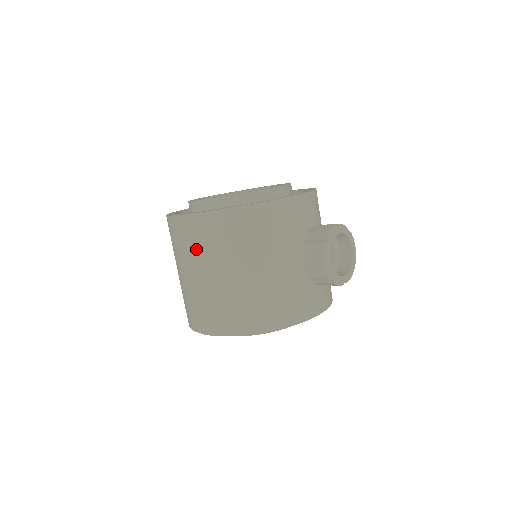
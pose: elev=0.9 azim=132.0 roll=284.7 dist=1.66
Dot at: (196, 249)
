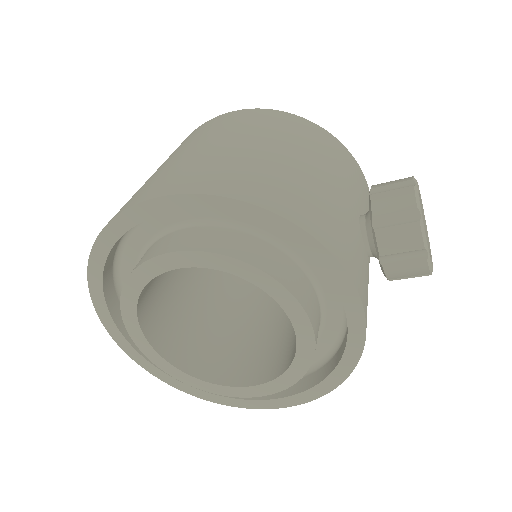
Dot at: (220, 128)
